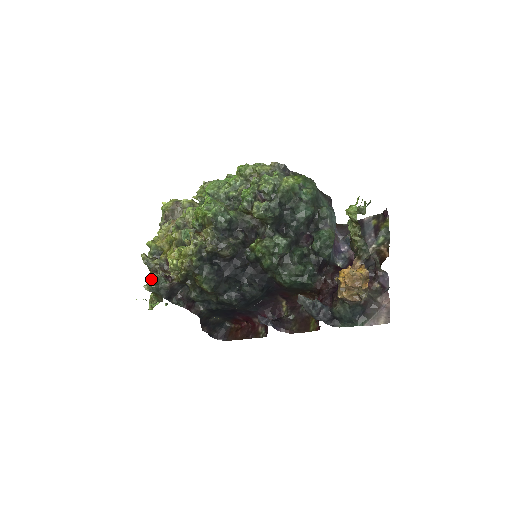
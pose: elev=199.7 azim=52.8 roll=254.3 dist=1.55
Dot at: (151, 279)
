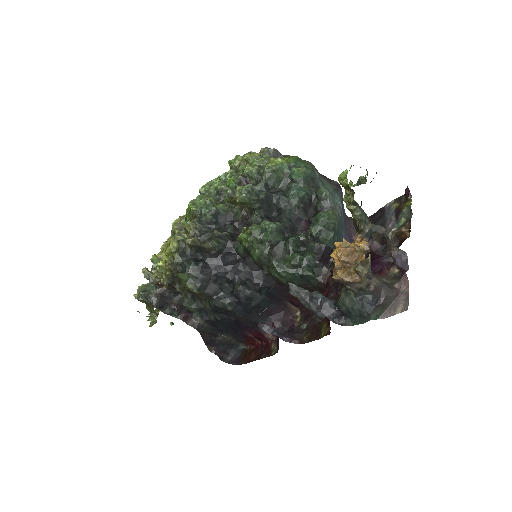
Dot at: (140, 286)
